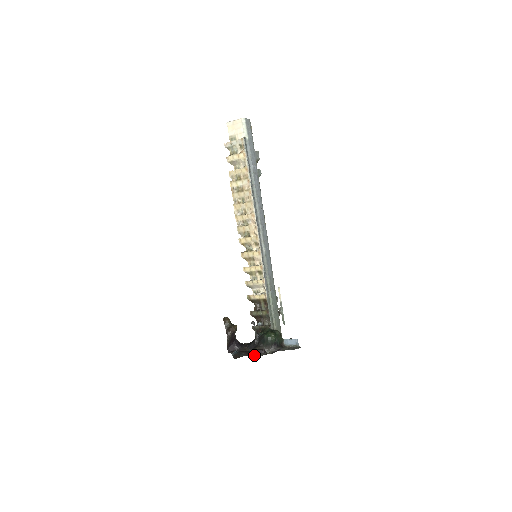
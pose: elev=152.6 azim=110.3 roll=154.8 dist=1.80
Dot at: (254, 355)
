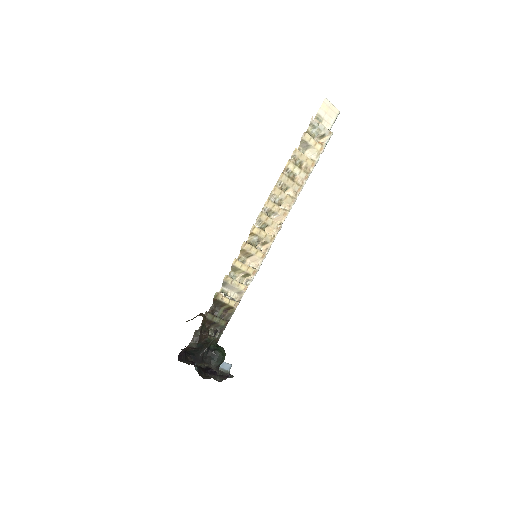
Dot at: (212, 376)
